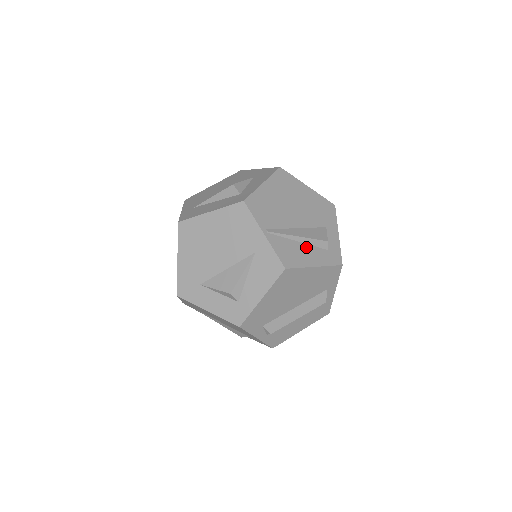
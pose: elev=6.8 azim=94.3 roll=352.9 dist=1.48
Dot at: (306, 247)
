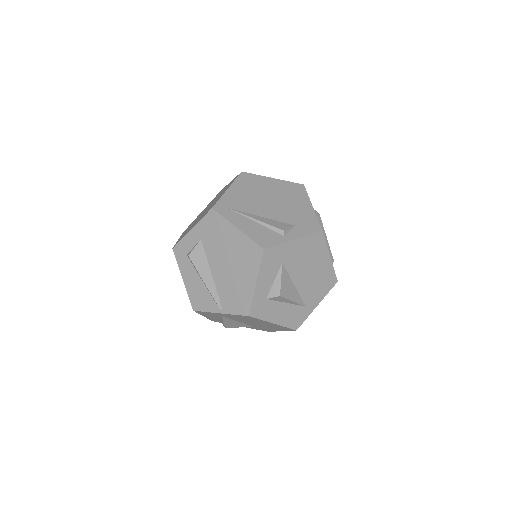
Dot at: occluded
